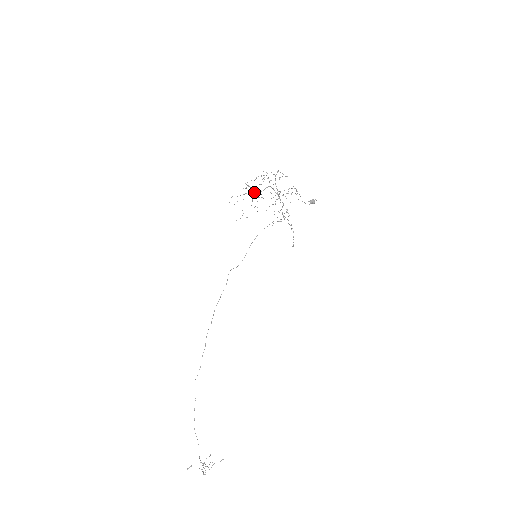
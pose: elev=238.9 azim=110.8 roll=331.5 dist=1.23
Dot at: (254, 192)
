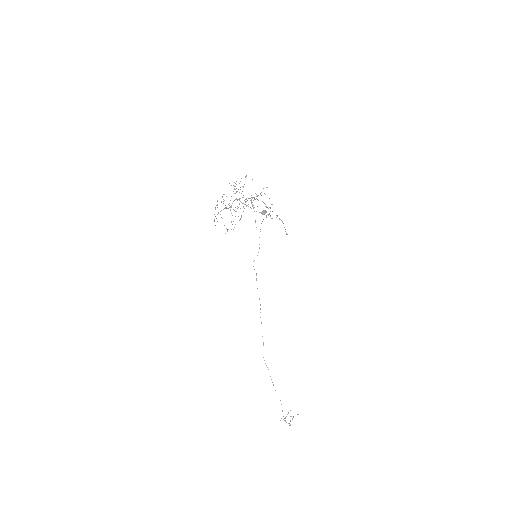
Dot at: occluded
